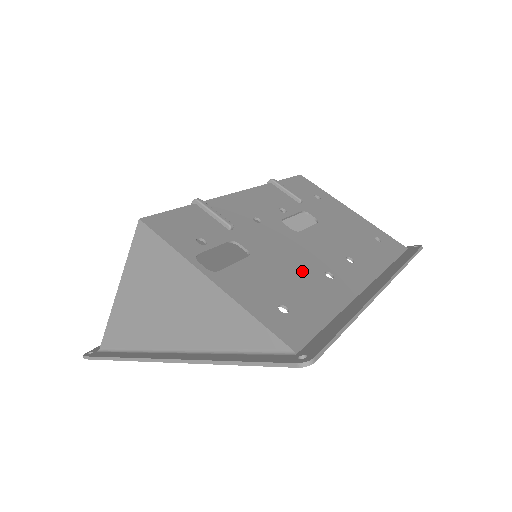
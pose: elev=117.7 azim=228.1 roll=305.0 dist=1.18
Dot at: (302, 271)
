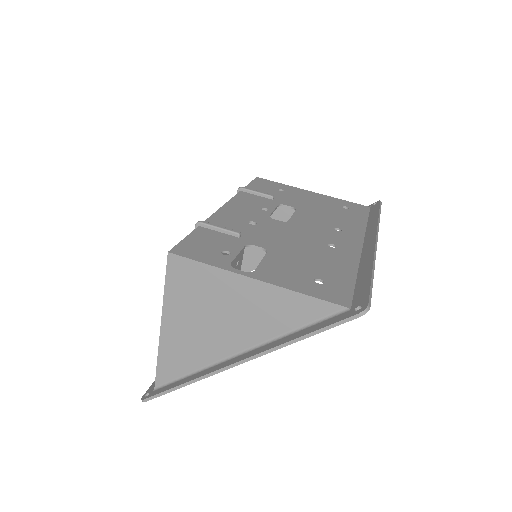
Dot at: (311, 249)
